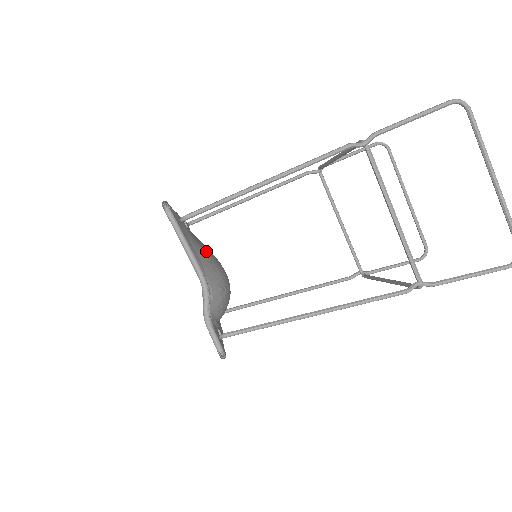
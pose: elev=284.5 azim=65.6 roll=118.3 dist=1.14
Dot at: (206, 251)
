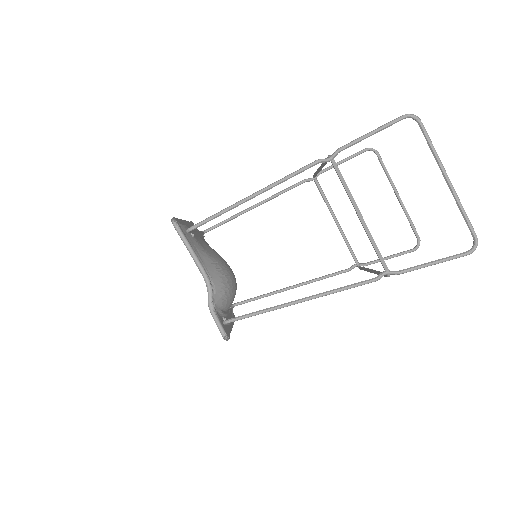
Dot at: (212, 255)
